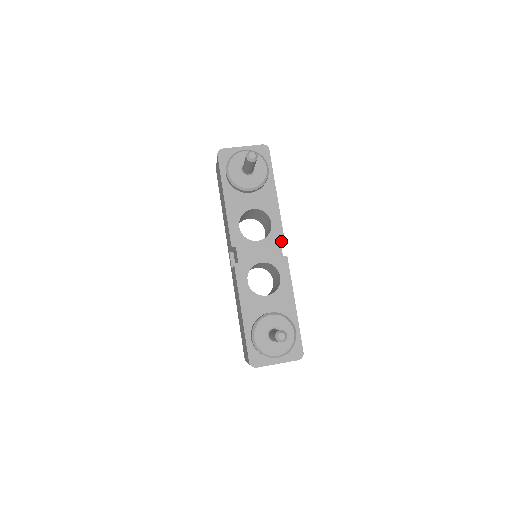
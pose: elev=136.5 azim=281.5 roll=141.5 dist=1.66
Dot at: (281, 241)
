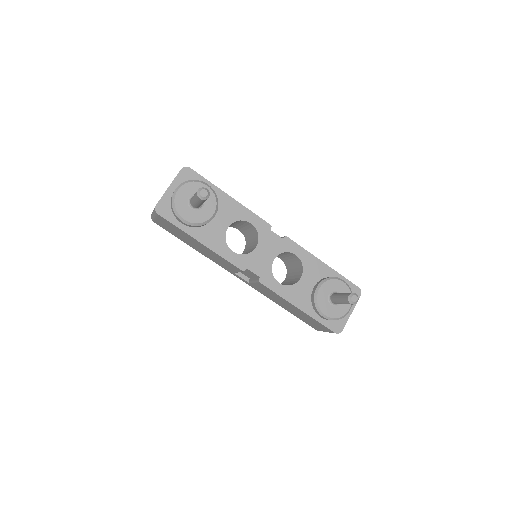
Dot at: (269, 229)
